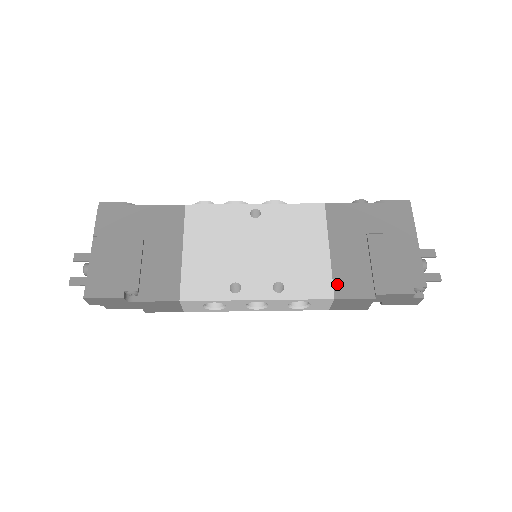
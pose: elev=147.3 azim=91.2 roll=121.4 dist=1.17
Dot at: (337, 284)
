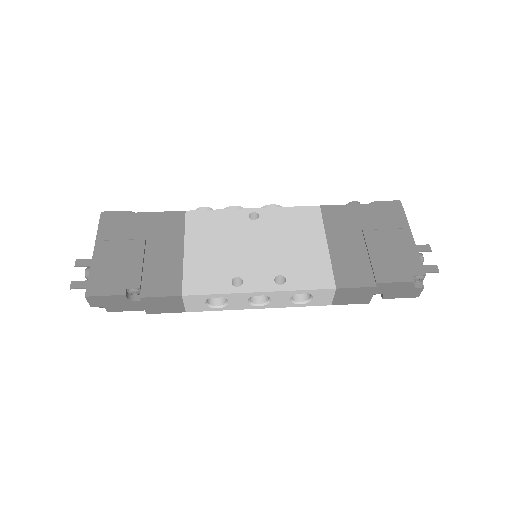
Dot at: (338, 275)
